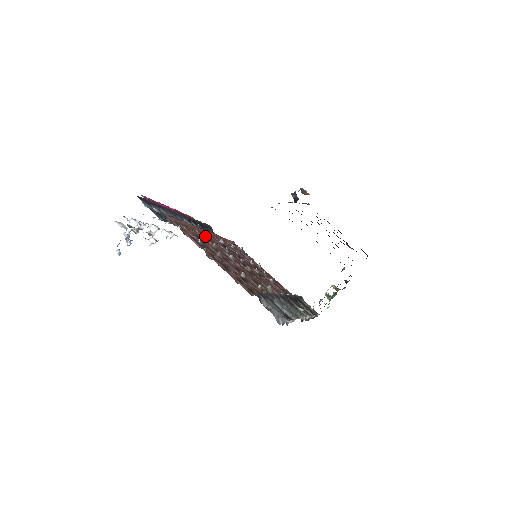
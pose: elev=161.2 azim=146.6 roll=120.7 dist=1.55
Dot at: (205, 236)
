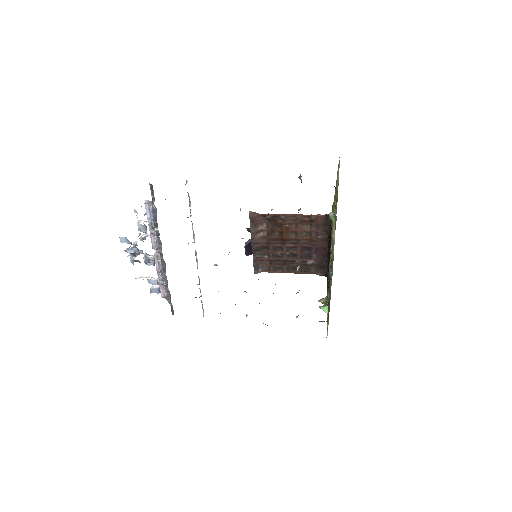
Dot at: occluded
